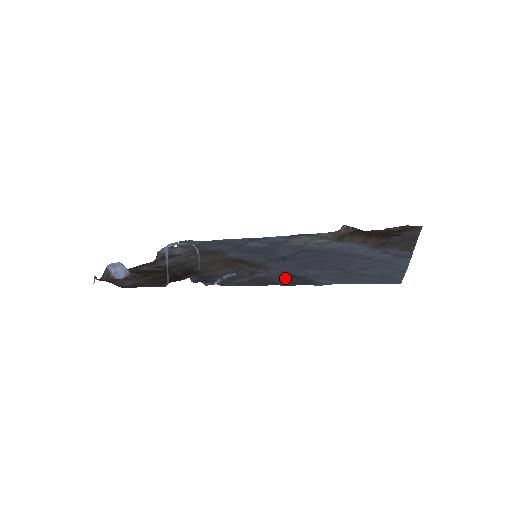
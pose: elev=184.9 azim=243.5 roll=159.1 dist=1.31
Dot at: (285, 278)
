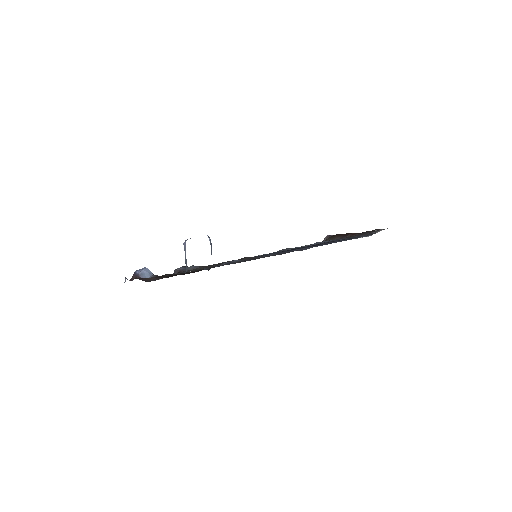
Dot at: (279, 254)
